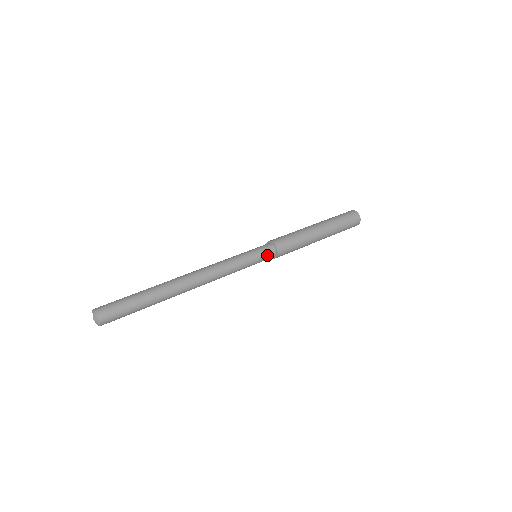
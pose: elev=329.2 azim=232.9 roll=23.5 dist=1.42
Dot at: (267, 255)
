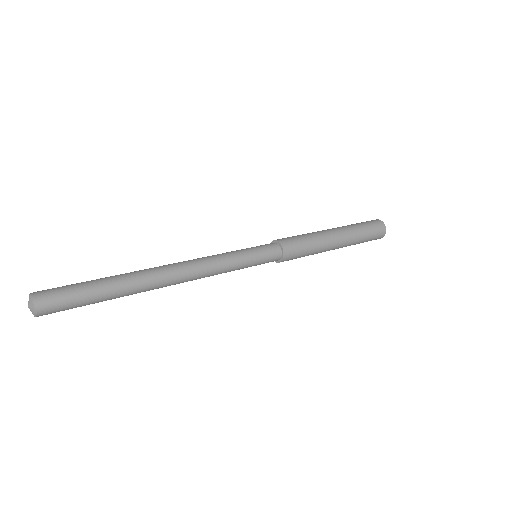
Dot at: (270, 255)
